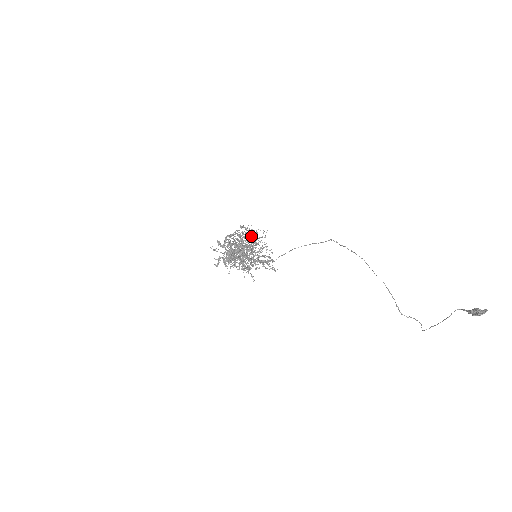
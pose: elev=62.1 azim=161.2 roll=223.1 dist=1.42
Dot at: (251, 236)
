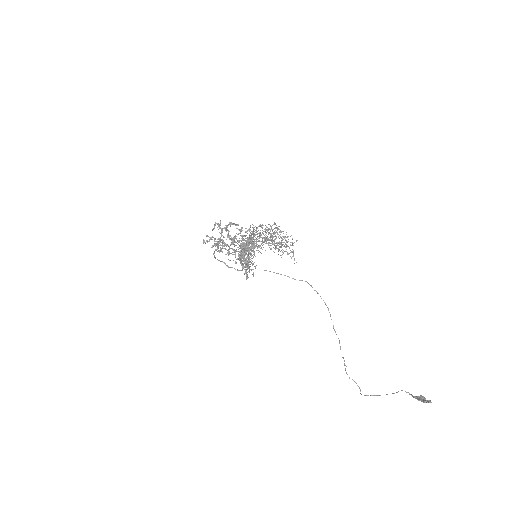
Dot at: occluded
